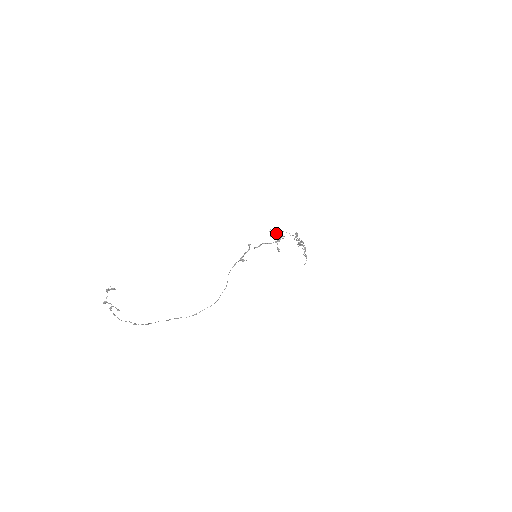
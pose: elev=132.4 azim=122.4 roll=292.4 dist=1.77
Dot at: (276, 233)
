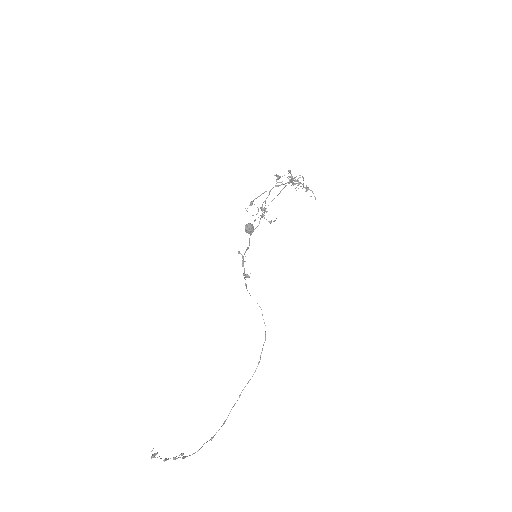
Dot at: occluded
